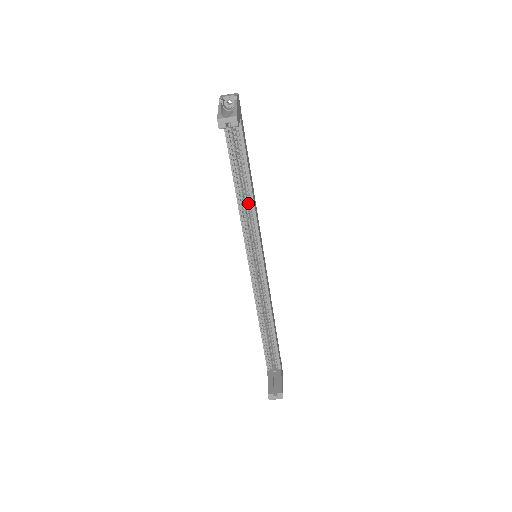
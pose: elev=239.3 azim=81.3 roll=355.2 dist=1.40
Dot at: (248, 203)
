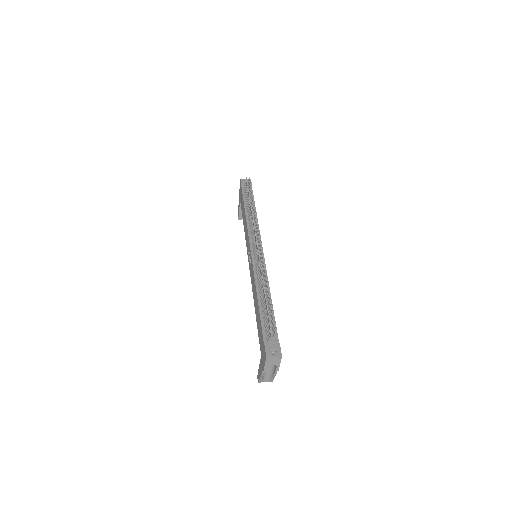
Dot at: occluded
